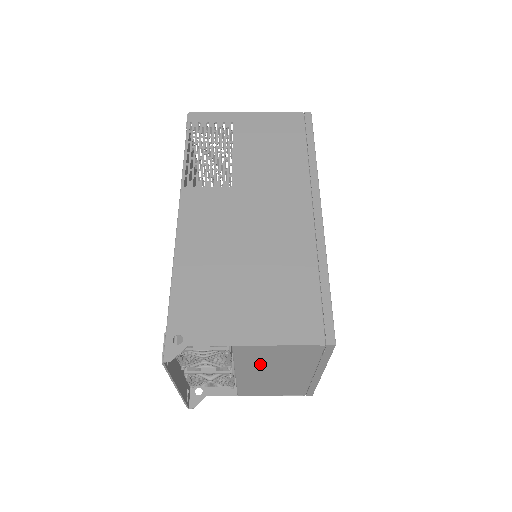
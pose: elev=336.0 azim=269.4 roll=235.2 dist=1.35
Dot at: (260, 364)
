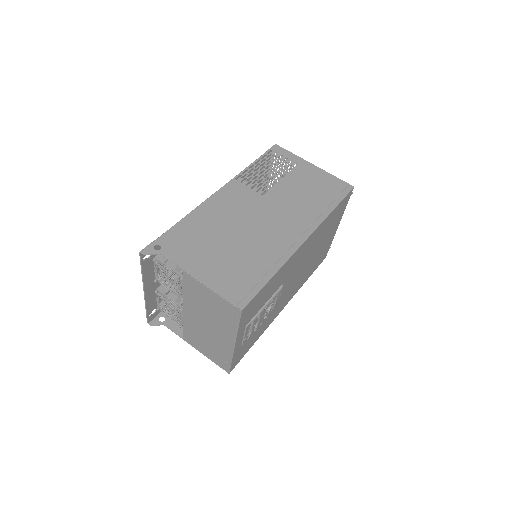
Dot at: (198, 304)
